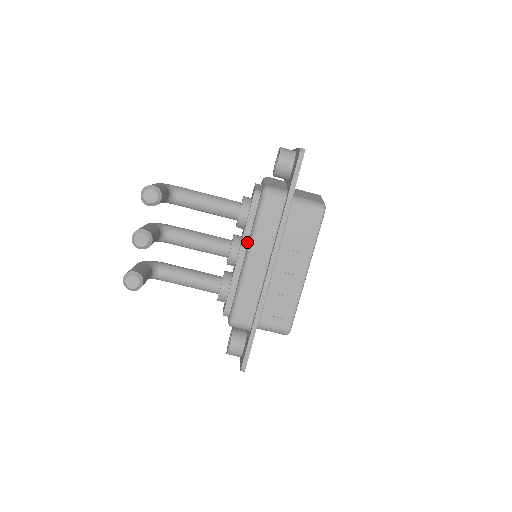
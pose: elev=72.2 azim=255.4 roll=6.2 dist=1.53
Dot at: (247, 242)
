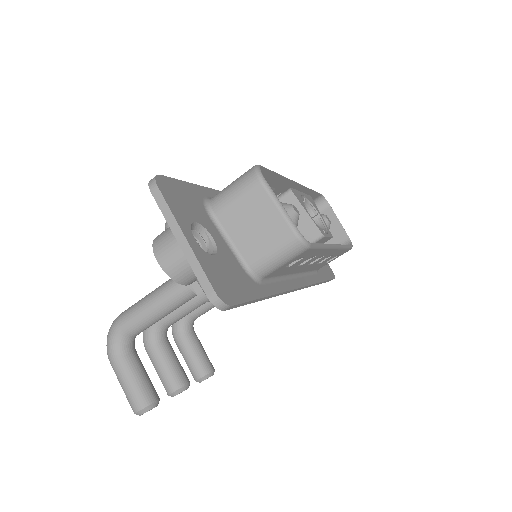
Dot at: occluded
